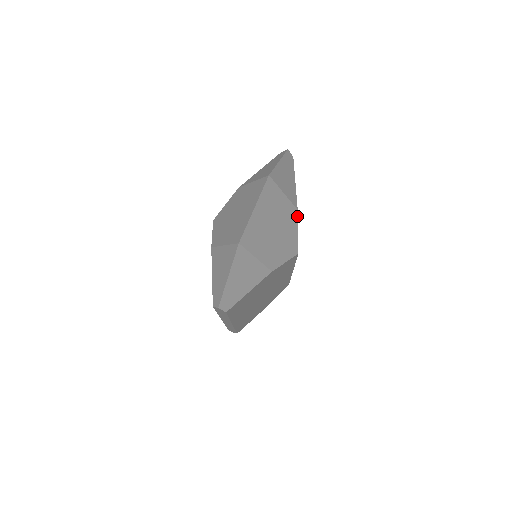
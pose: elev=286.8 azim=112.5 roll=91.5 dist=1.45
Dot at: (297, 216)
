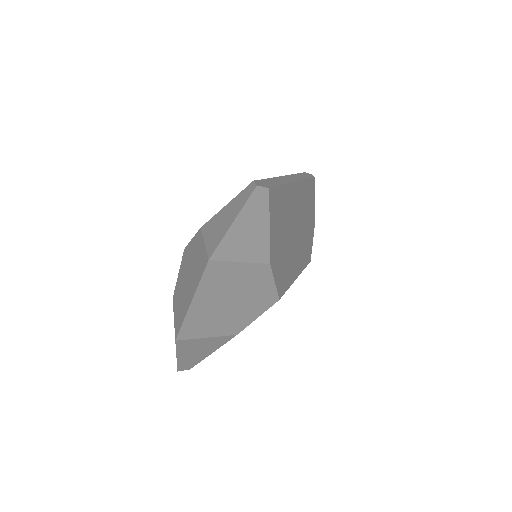
Dot at: (271, 269)
